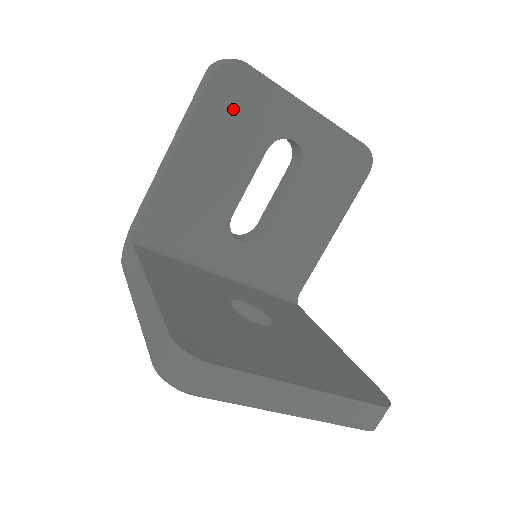
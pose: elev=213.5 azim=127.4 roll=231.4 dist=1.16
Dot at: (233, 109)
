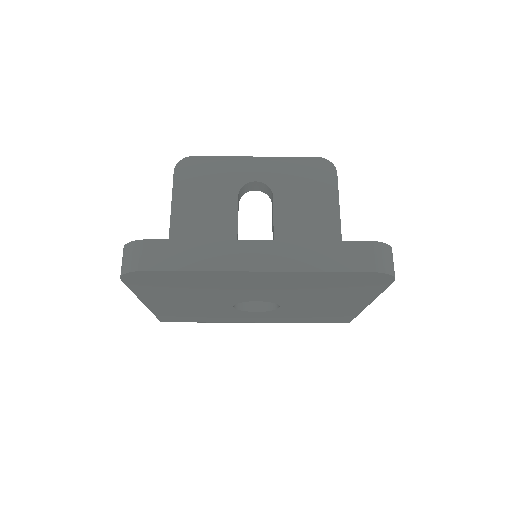
Dot at: (198, 184)
